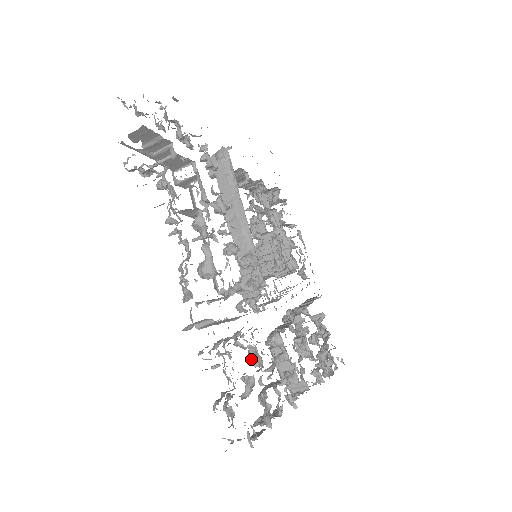
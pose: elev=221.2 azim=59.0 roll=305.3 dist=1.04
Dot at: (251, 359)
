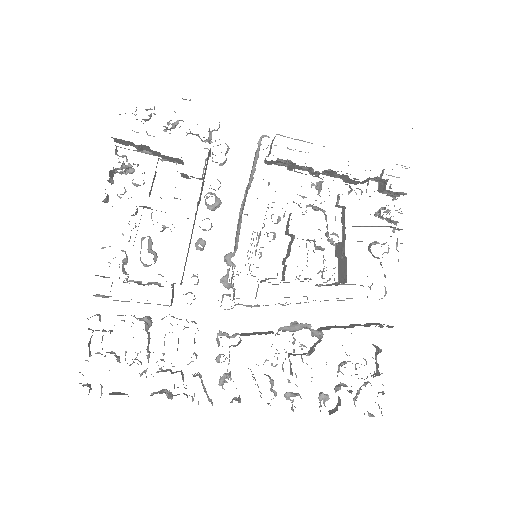
Dot at: occluded
